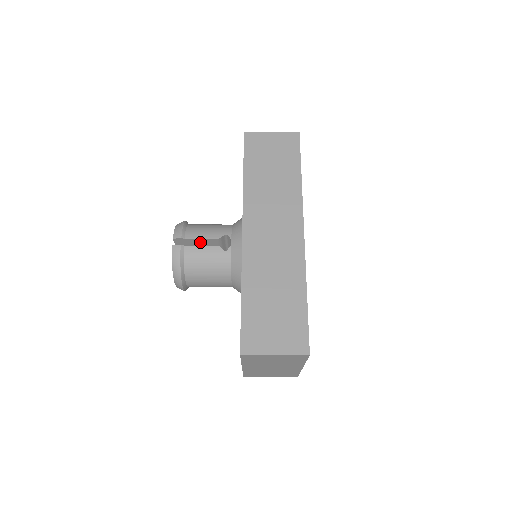
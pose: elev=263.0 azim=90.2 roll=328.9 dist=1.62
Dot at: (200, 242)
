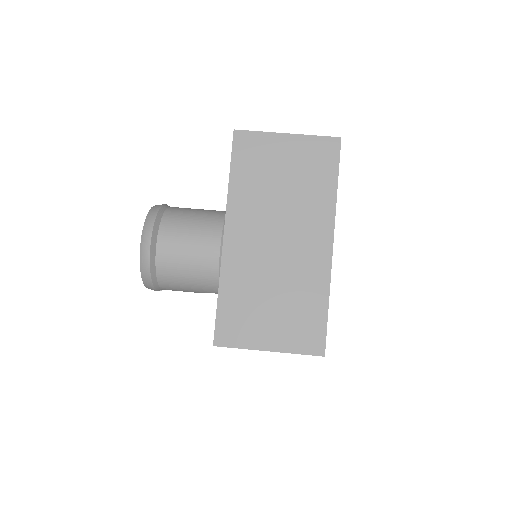
Dot at: occluded
